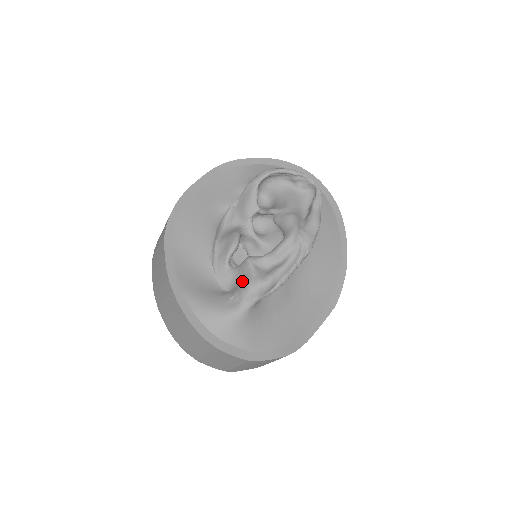
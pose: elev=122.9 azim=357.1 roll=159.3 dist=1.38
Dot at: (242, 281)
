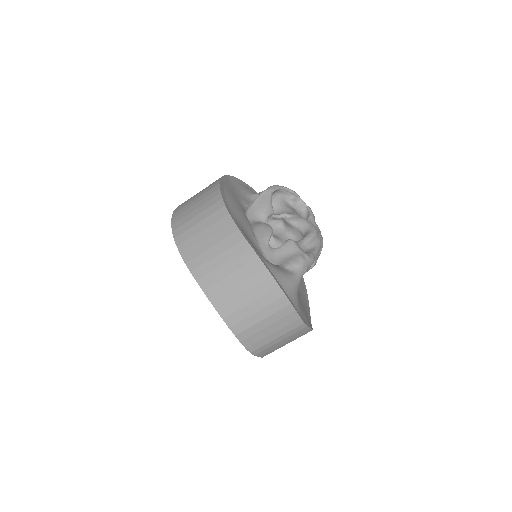
Dot at: (290, 256)
